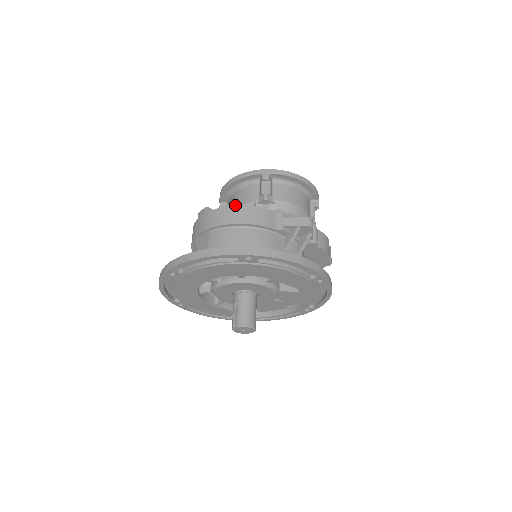
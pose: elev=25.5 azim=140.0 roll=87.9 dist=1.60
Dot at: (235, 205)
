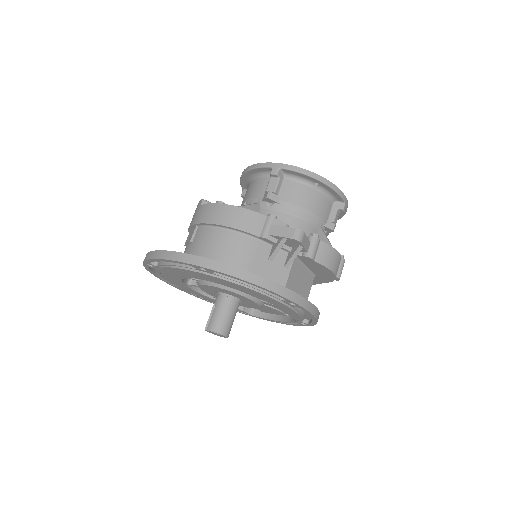
Dot at: (245, 197)
